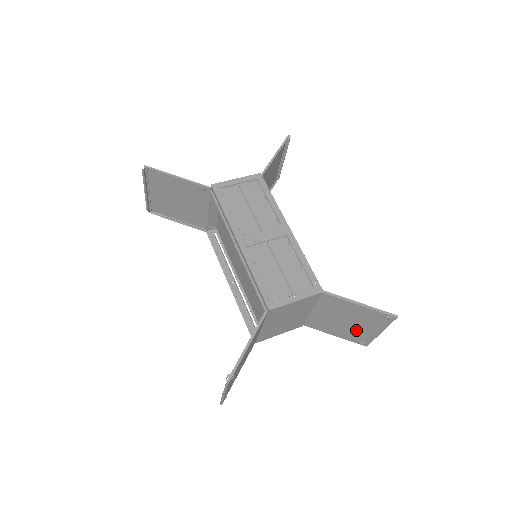
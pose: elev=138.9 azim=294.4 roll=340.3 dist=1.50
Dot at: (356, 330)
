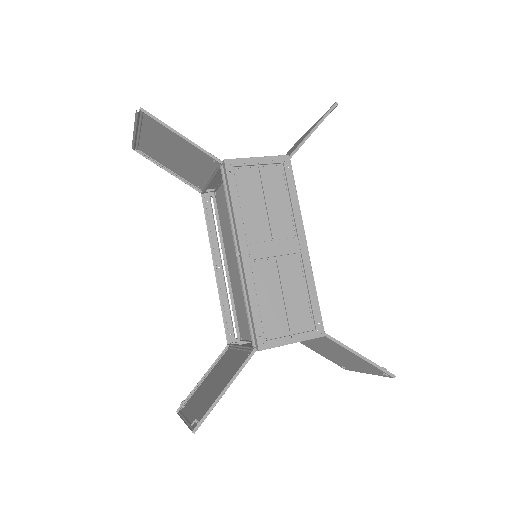
Dot at: (342, 361)
